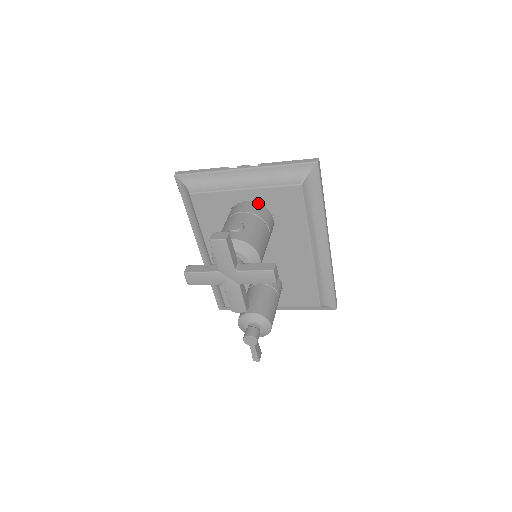
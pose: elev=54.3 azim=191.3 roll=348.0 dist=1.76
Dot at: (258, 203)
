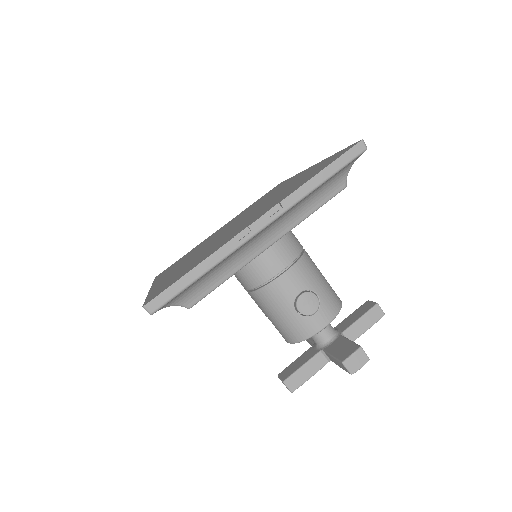
Dot at: occluded
